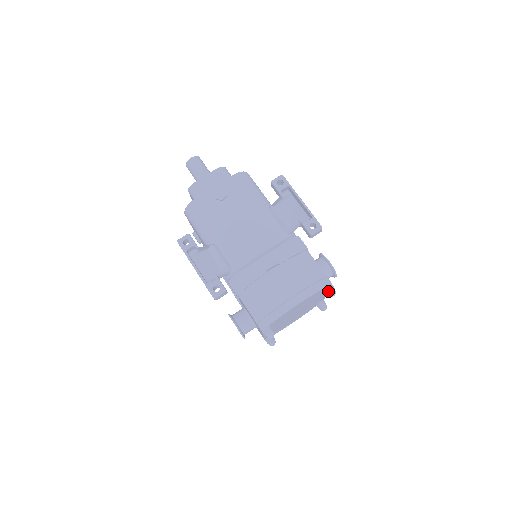
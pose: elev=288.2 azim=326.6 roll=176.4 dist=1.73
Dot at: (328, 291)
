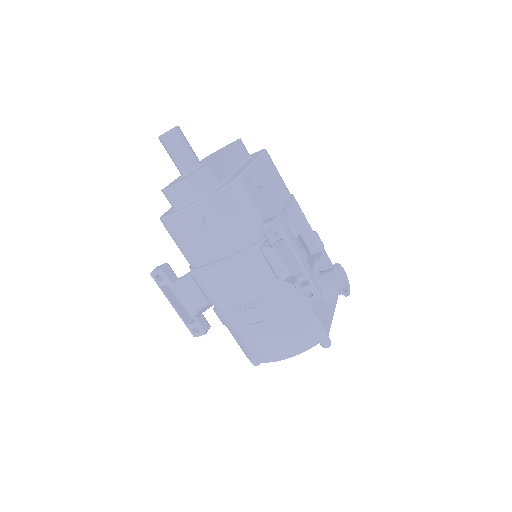
Dot at: (321, 345)
